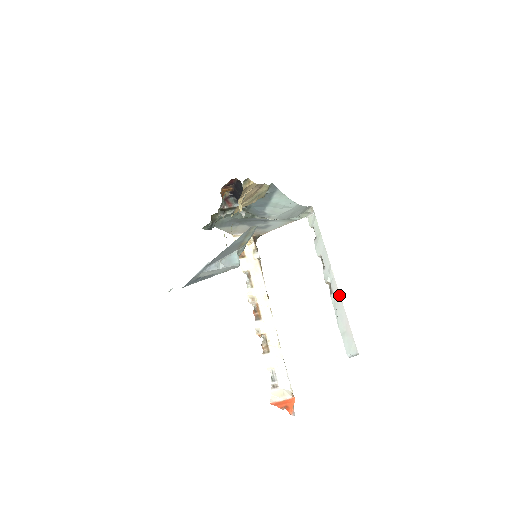
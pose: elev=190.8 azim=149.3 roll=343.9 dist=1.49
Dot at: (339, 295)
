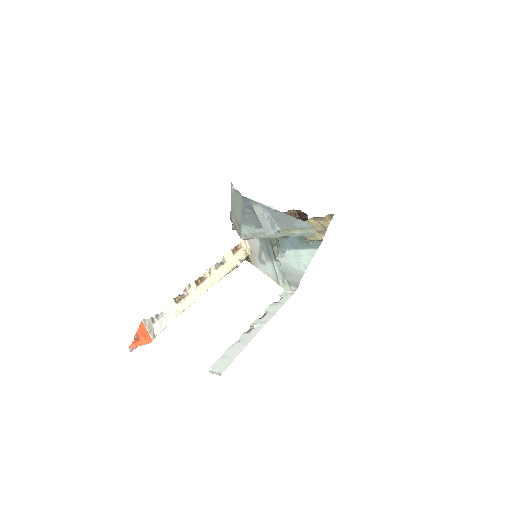
Dot at: (253, 337)
